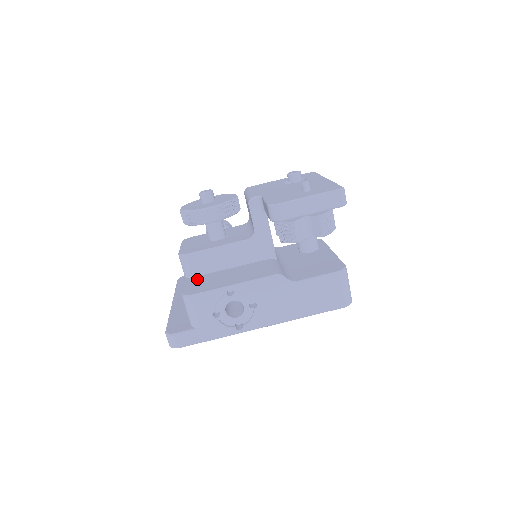
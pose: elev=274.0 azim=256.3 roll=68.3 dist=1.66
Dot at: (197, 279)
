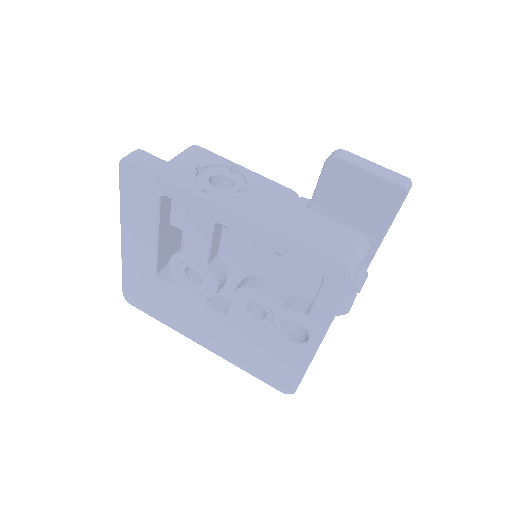
Dot at: occluded
